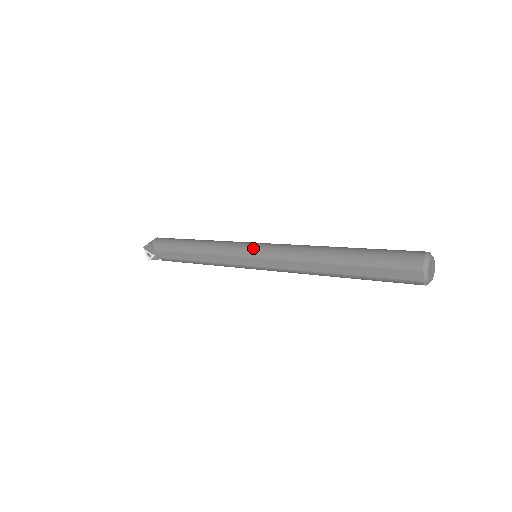
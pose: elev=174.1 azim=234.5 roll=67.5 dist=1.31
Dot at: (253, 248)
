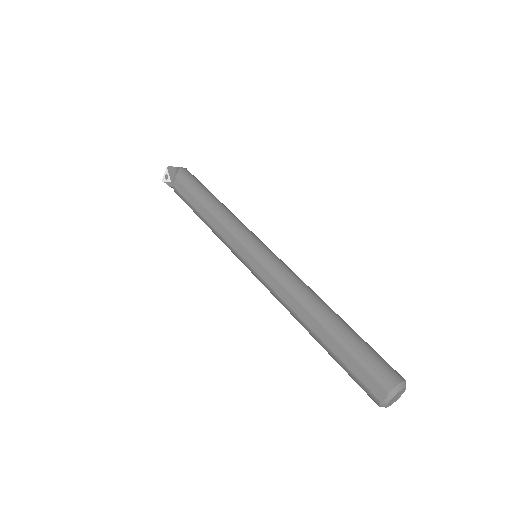
Dot at: (260, 247)
